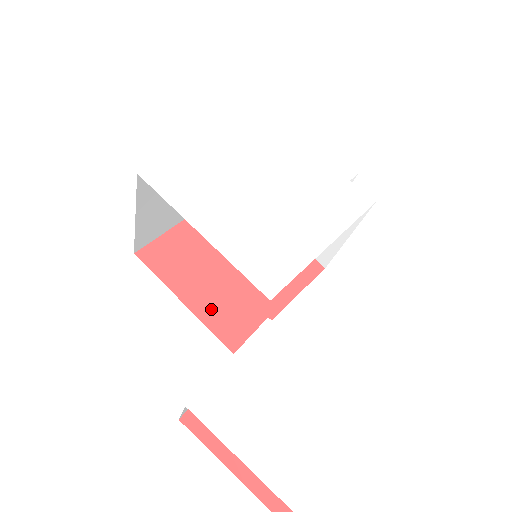
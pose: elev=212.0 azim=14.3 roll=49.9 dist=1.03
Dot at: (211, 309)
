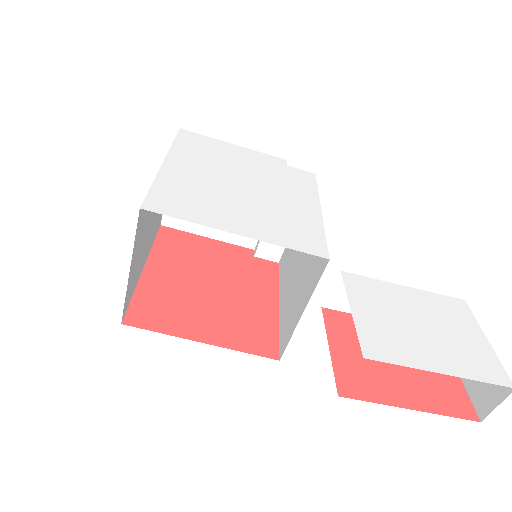
Dot at: (229, 335)
